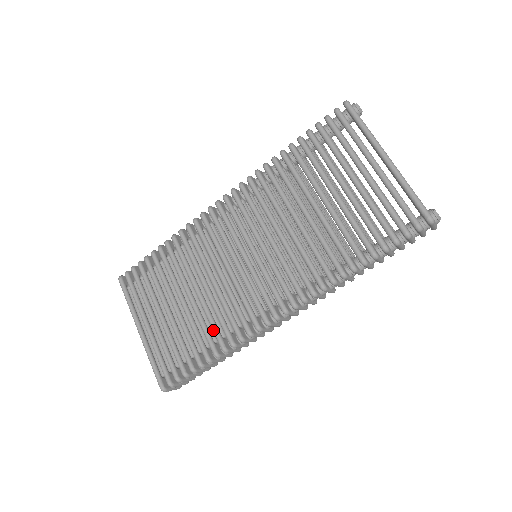
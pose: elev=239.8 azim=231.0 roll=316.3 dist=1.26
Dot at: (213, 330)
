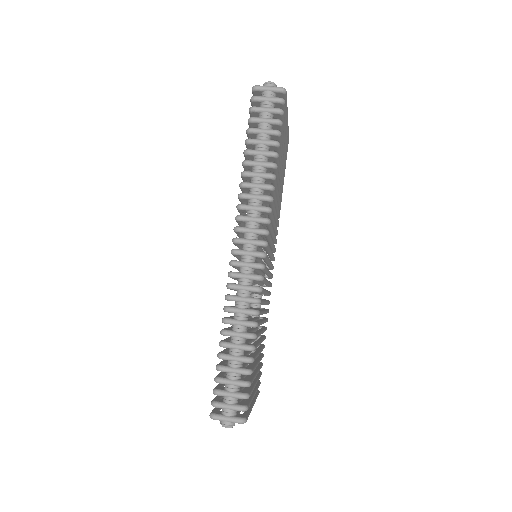
Dot at: occluded
